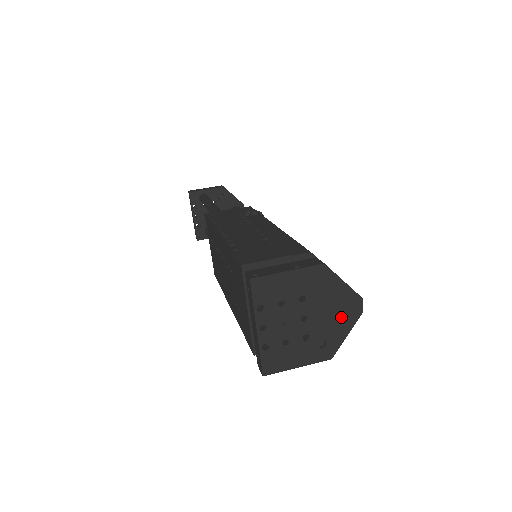
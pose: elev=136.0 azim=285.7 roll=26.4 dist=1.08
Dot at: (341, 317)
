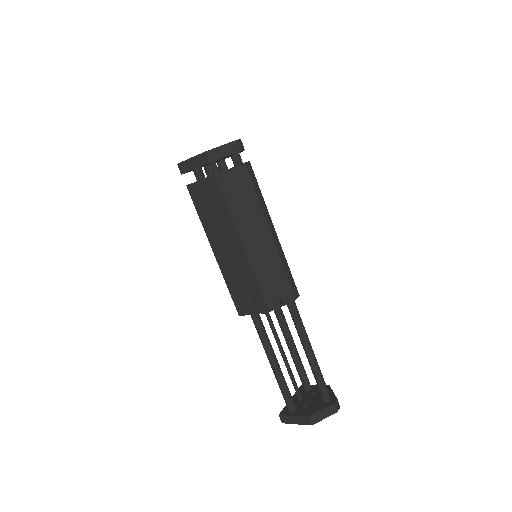
Dot at: occluded
